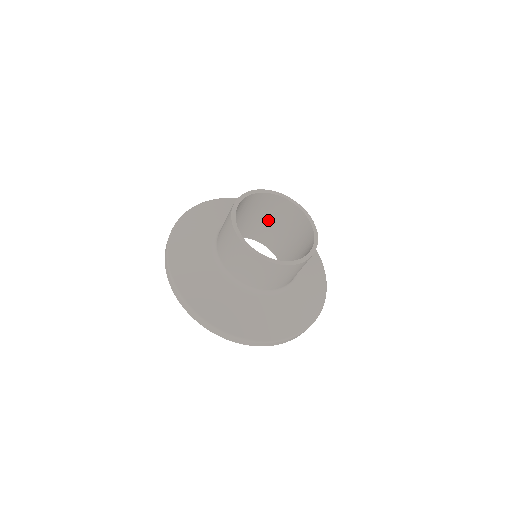
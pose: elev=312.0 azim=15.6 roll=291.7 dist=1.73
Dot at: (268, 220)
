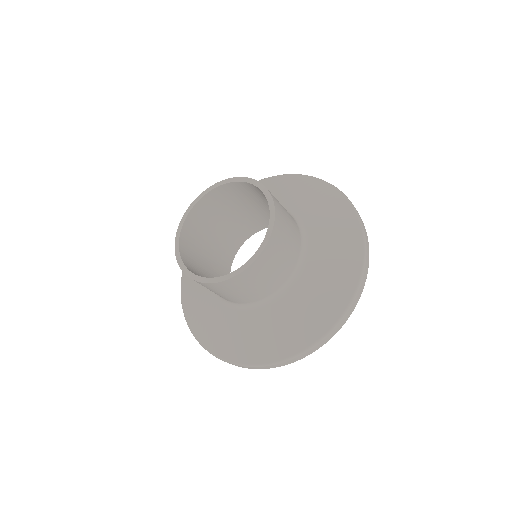
Dot at: occluded
